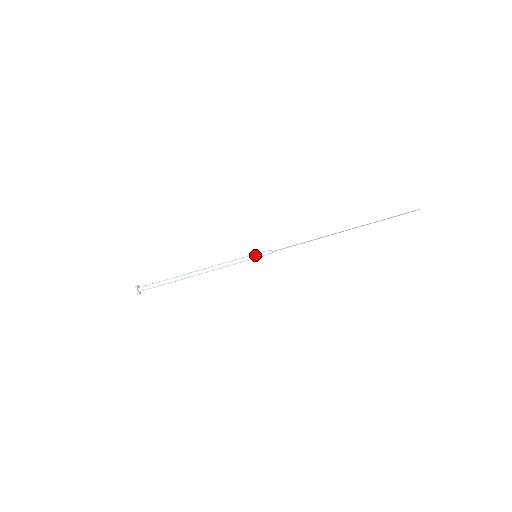
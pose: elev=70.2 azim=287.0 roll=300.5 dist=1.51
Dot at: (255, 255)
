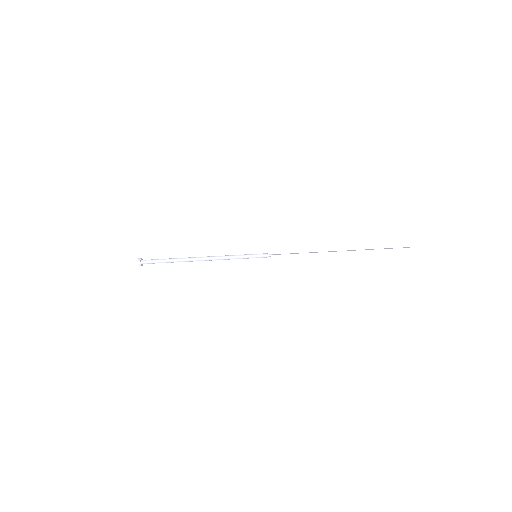
Dot at: (255, 256)
